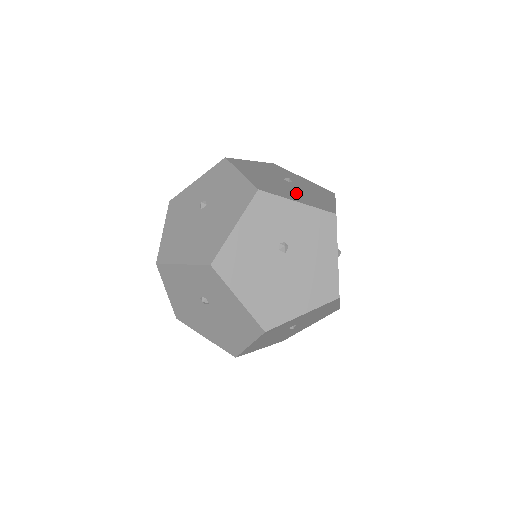
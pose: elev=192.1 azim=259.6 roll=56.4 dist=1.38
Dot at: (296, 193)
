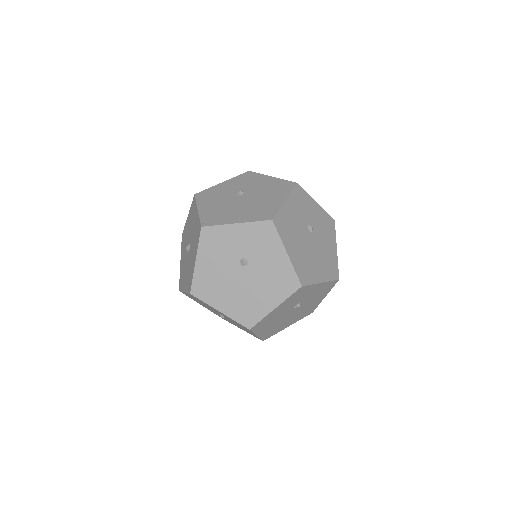
Dot at: occluded
